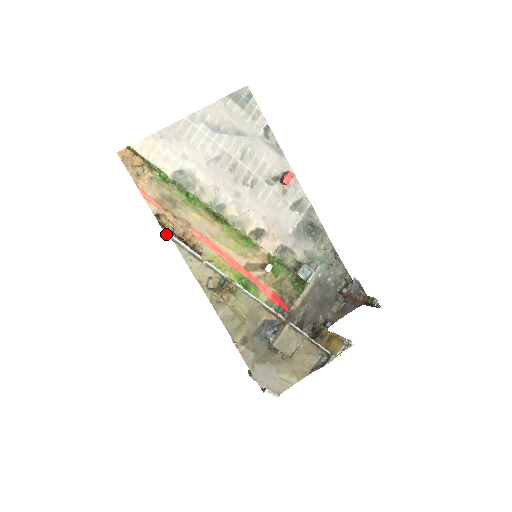
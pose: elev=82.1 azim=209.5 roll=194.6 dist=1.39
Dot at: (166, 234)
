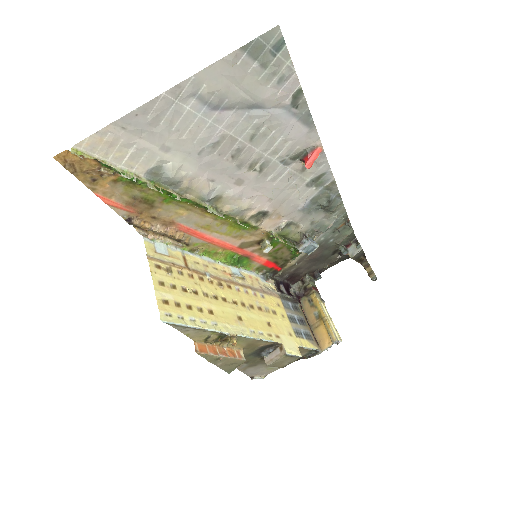
Dot at: (142, 235)
